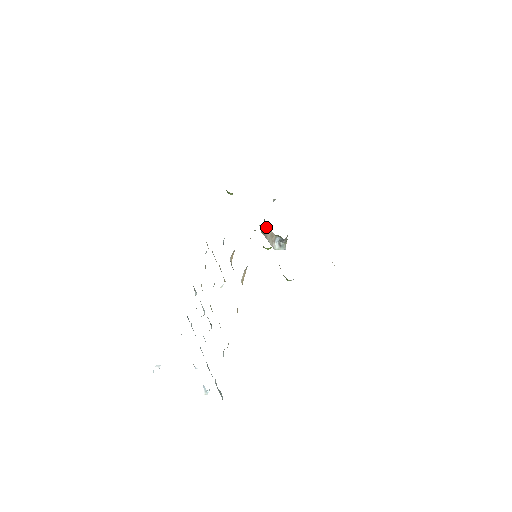
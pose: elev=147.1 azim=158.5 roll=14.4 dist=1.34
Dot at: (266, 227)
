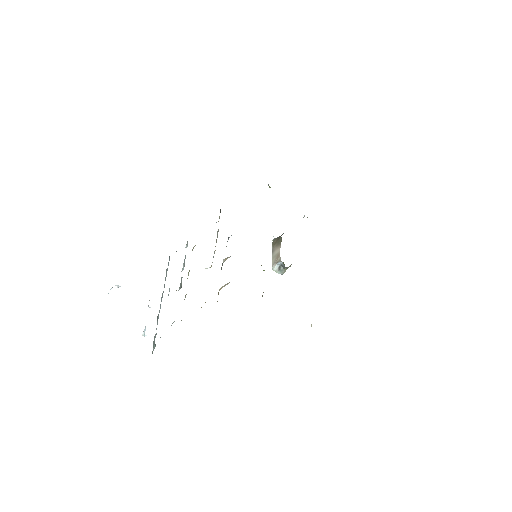
Dot at: (278, 243)
